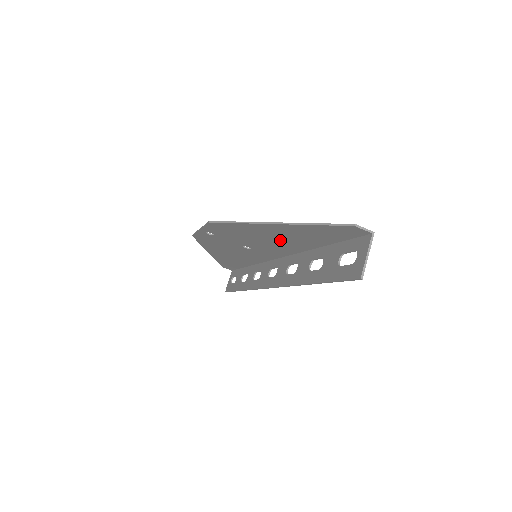
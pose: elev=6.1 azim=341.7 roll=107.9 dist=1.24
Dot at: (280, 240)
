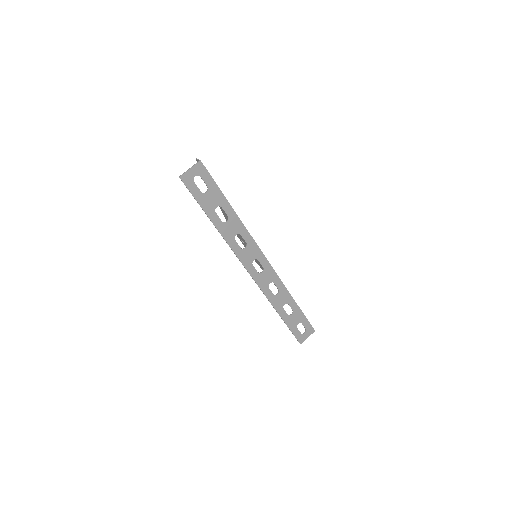
Dot at: occluded
